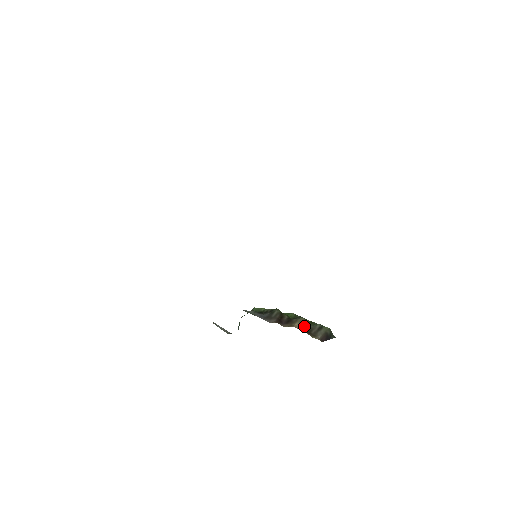
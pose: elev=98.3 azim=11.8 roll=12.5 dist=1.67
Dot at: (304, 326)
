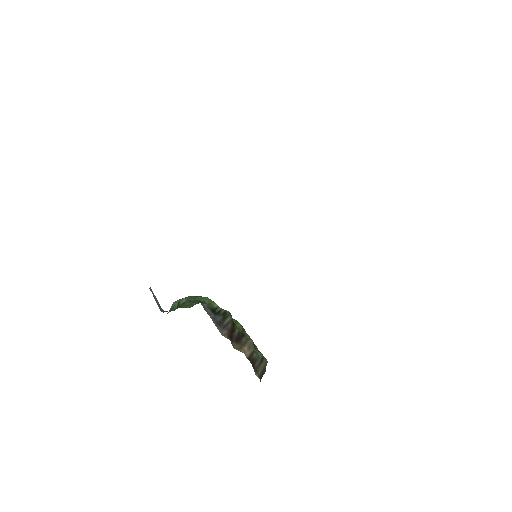
Dot at: (251, 353)
